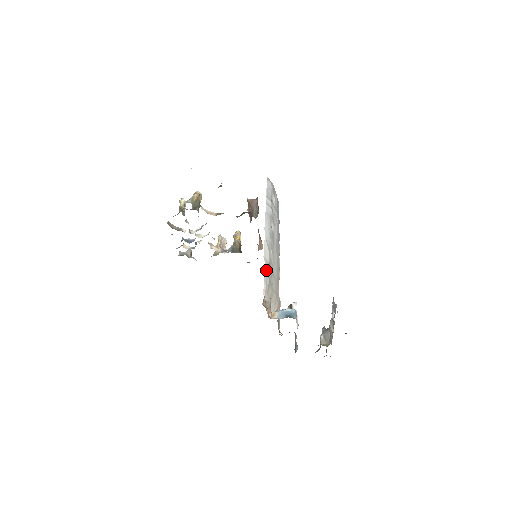
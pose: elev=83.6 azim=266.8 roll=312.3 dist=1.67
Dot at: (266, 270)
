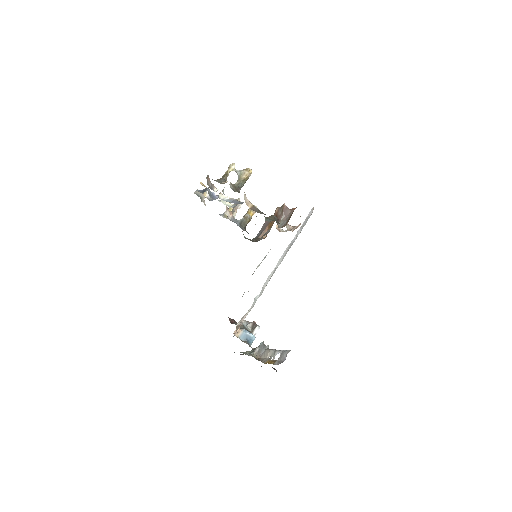
Dot at: (257, 298)
